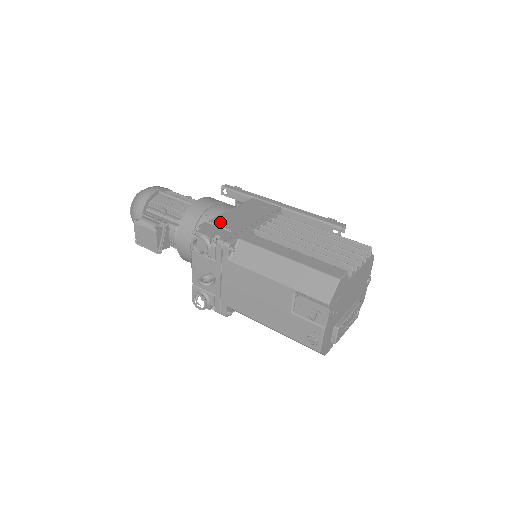
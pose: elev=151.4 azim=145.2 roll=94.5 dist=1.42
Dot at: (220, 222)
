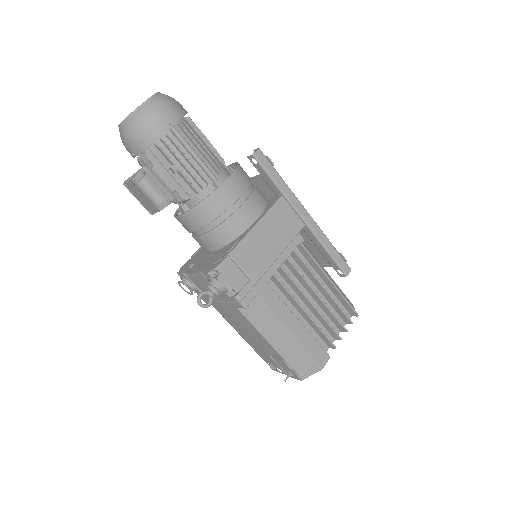
Dot at: (242, 257)
